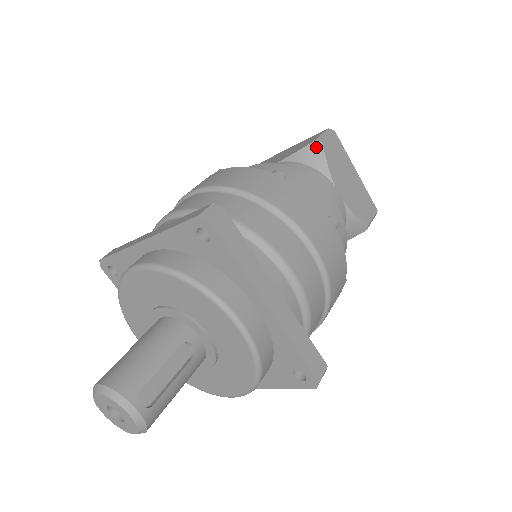
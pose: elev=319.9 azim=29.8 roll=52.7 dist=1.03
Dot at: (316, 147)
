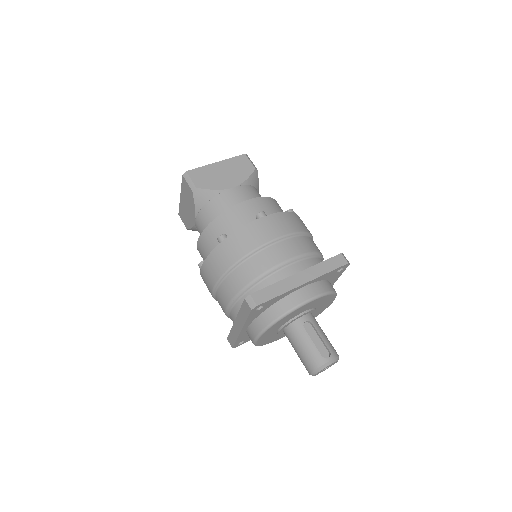
Dot at: (197, 193)
